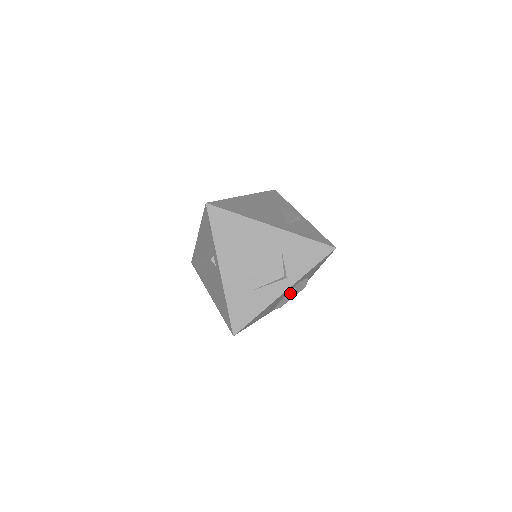
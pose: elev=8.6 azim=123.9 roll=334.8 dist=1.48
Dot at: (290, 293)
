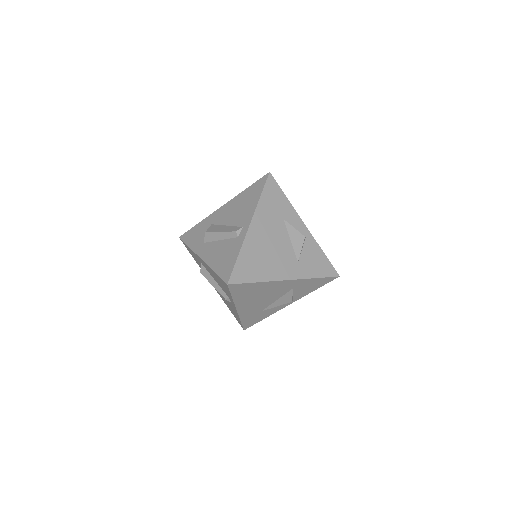
Dot at: occluded
